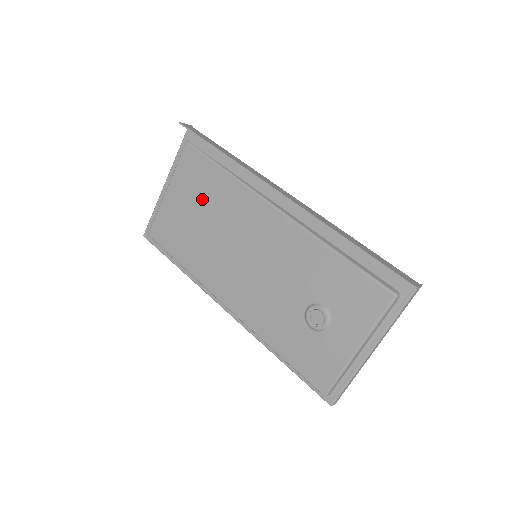
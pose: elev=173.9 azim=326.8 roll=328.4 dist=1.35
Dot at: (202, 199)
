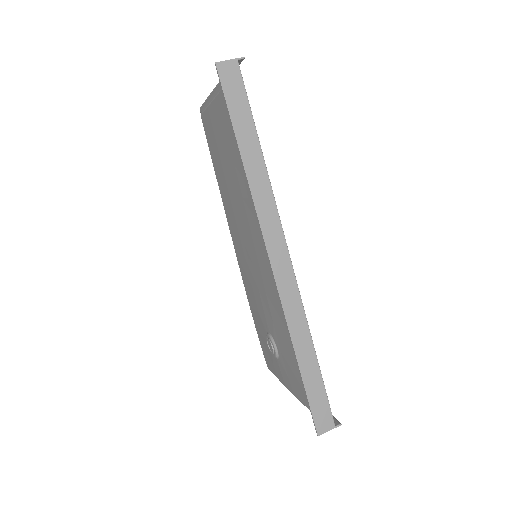
Dot at: (232, 158)
